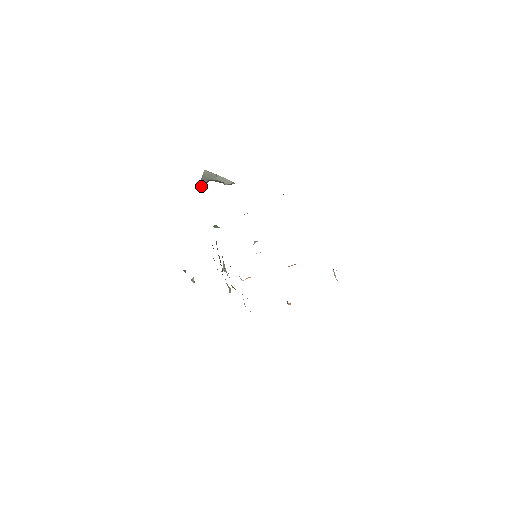
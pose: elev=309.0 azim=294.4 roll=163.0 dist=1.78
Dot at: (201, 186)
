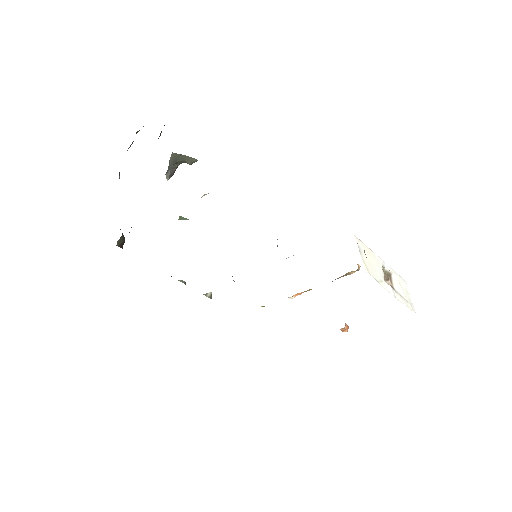
Dot at: (167, 172)
